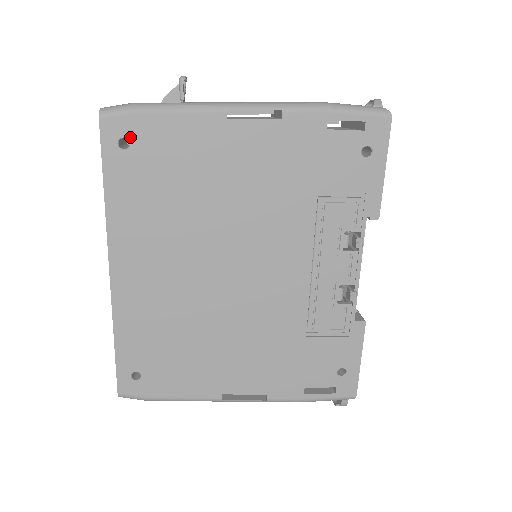
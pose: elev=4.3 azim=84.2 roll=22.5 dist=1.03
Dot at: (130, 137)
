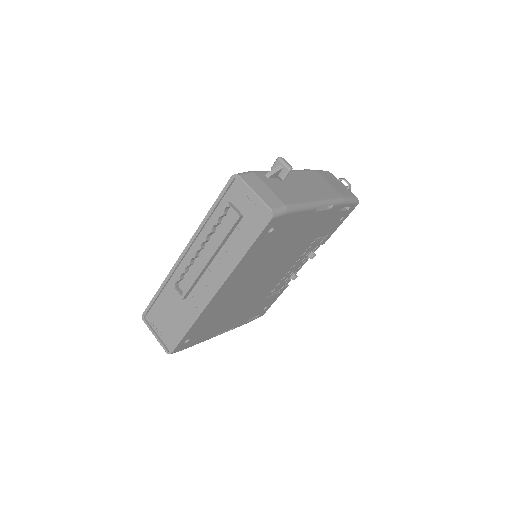
Dot at: (276, 226)
